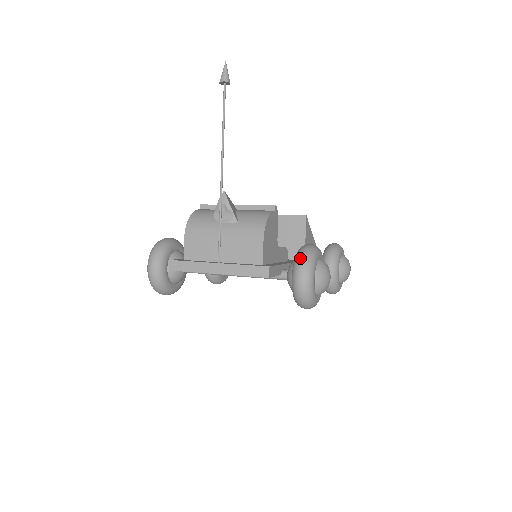
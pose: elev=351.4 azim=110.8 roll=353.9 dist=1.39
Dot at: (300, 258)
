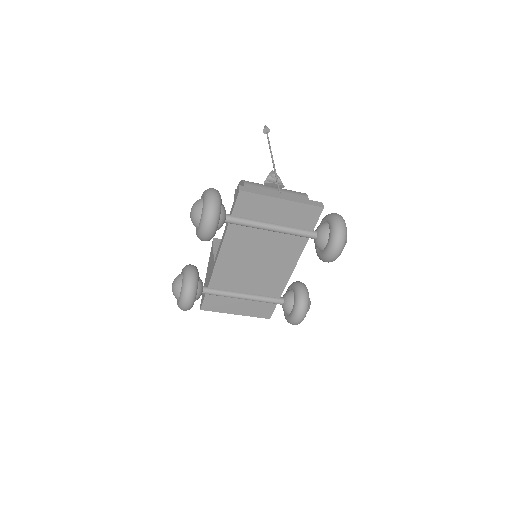
Dot at: (333, 213)
